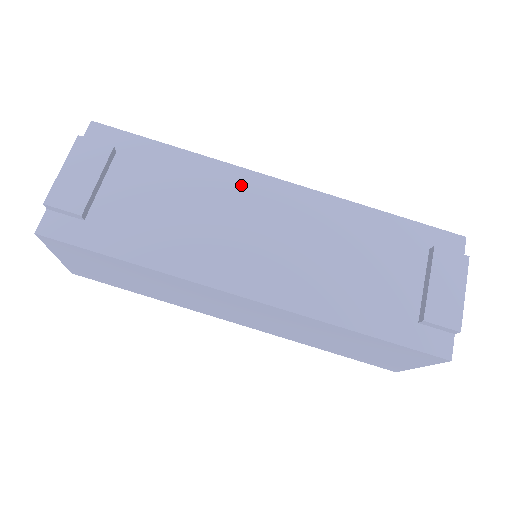
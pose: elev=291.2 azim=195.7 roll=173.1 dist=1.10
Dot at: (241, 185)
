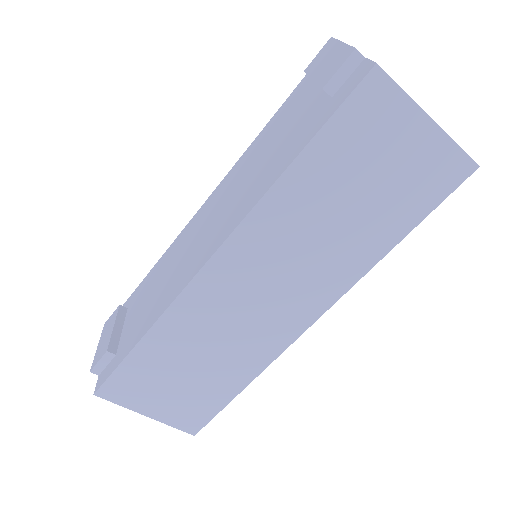
Dot at: (189, 229)
